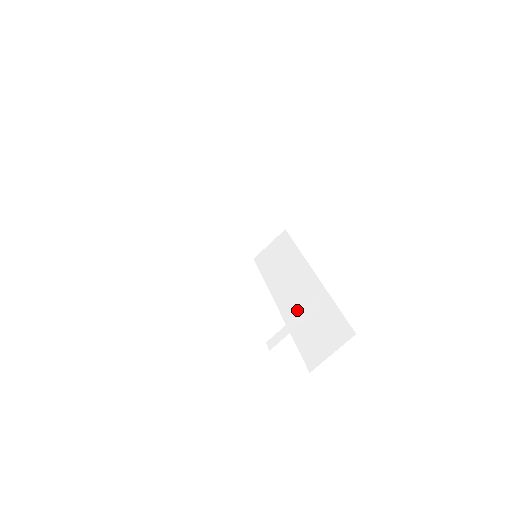
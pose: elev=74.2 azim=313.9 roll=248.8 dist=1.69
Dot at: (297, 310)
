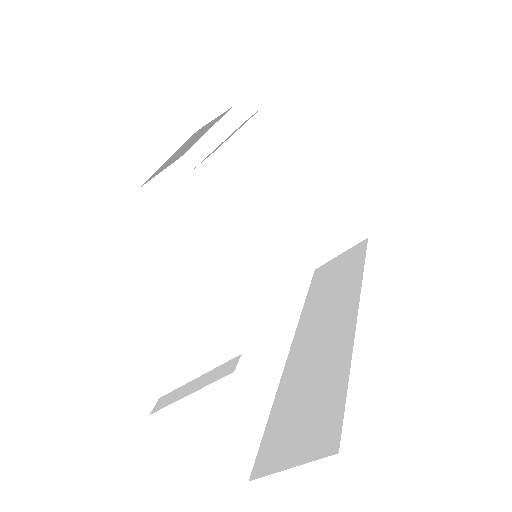
Dot at: (303, 364)
